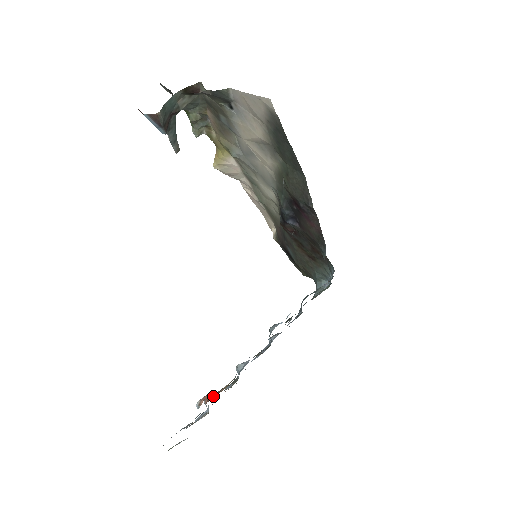
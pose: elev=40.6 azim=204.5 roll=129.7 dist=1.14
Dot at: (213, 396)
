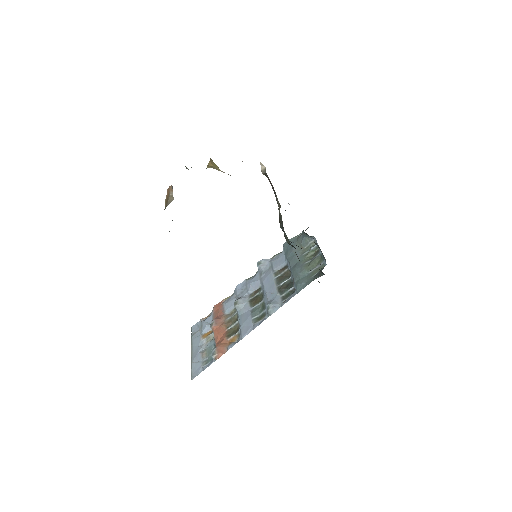
Dot at: (220, 334)
